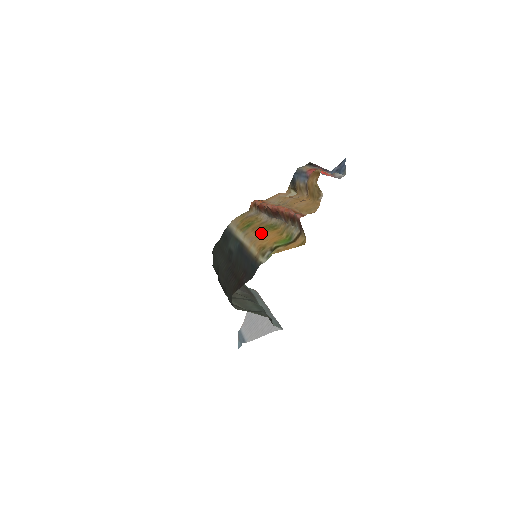
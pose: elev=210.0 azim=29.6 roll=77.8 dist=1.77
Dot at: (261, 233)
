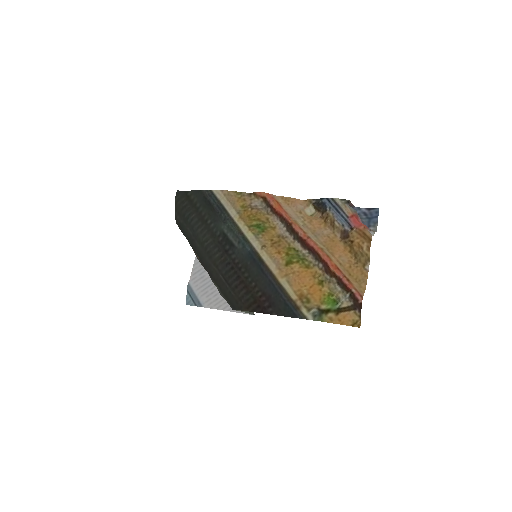
Dot at: (291, 264)
